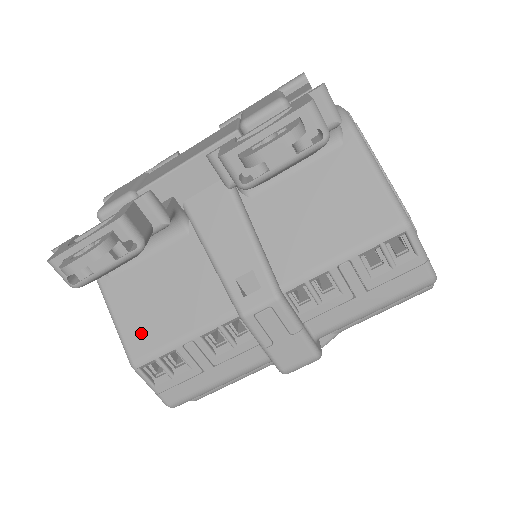
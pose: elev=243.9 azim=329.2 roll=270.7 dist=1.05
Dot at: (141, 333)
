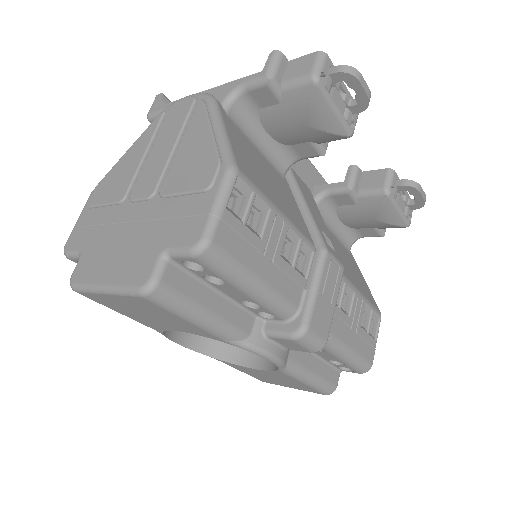
Dot at: (248, 166)
